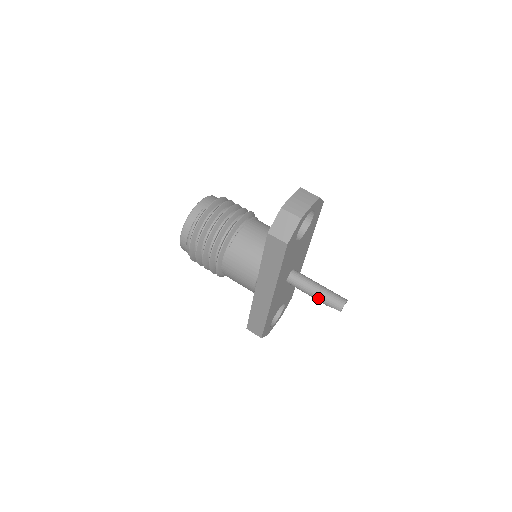
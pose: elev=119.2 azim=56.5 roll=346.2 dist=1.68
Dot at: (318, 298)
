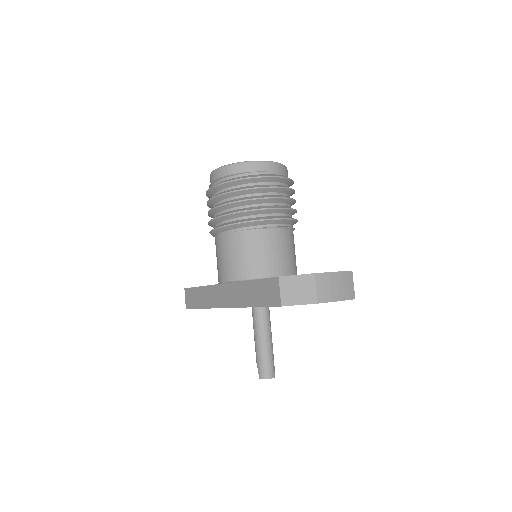
Dot at: (257, 348)
